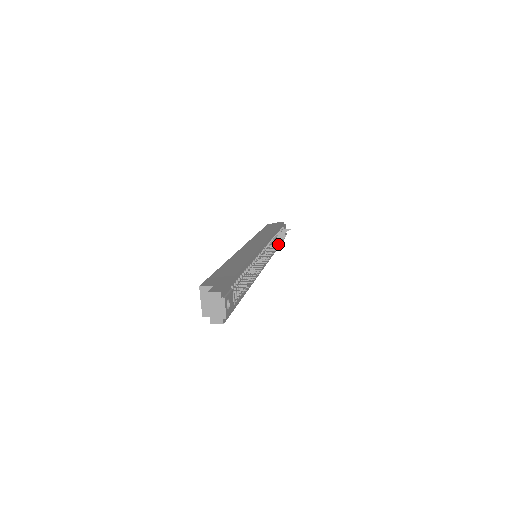
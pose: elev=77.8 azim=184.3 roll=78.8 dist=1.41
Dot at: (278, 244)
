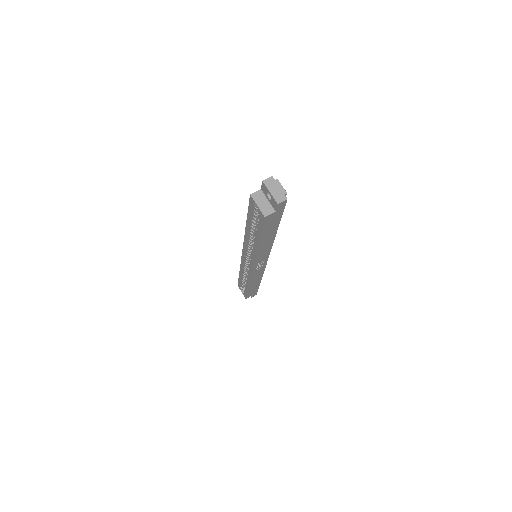
Dot at: occluded
